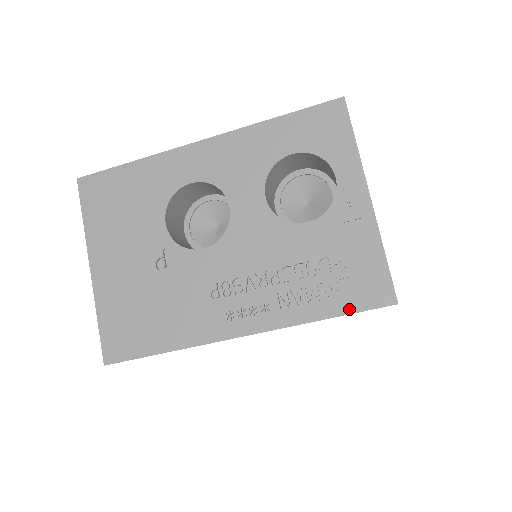
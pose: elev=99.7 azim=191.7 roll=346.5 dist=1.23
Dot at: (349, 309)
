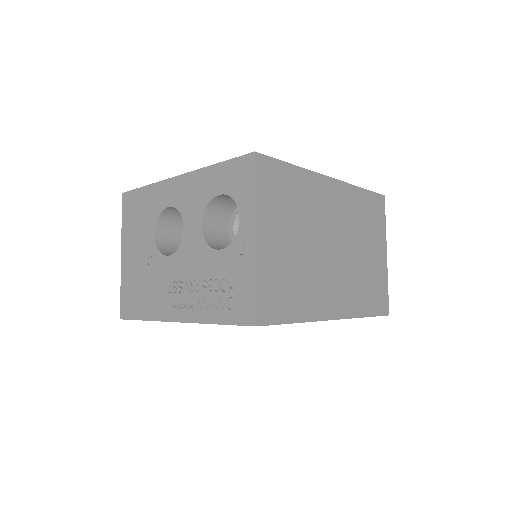
Dot at: (230, 321)
